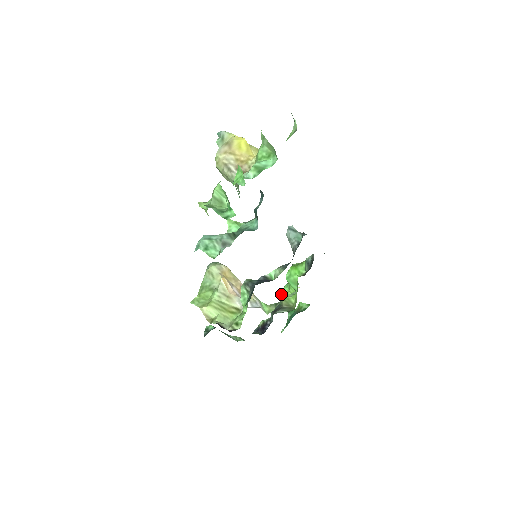
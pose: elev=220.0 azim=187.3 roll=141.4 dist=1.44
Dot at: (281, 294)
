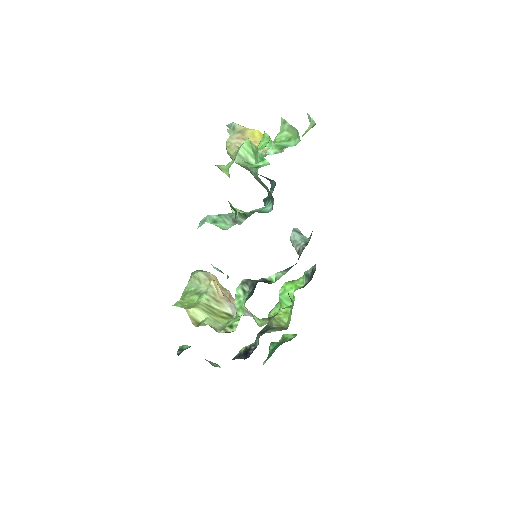
Dot at: (270, 315)
